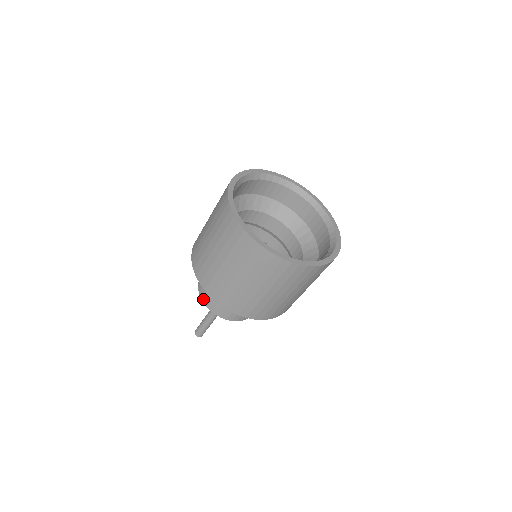
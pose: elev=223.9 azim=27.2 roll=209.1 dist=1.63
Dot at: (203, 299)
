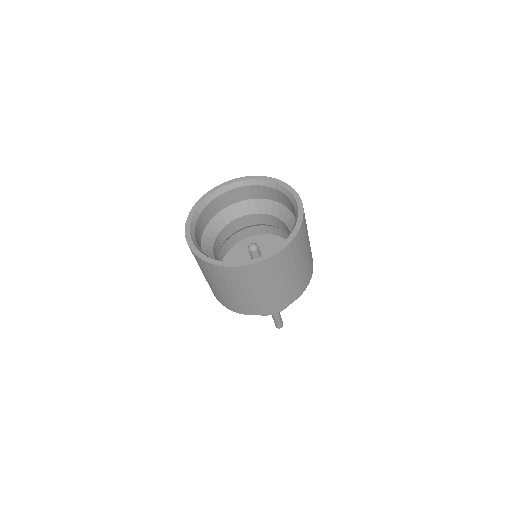
Dot at: occluded
